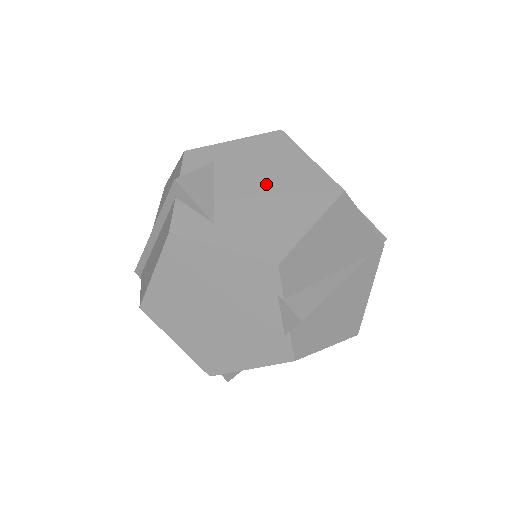
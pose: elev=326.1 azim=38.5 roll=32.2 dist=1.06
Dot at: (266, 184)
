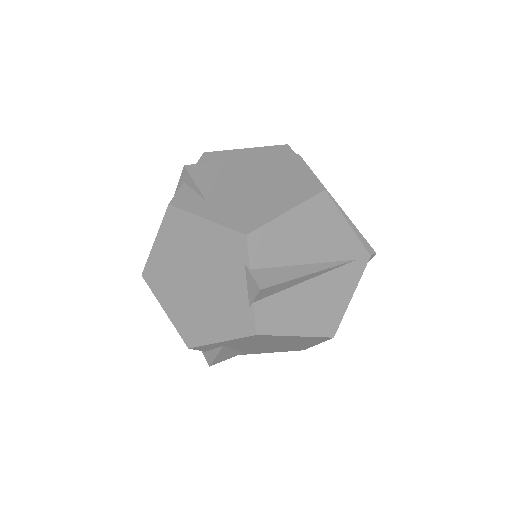
Dot at: (260, 179)
